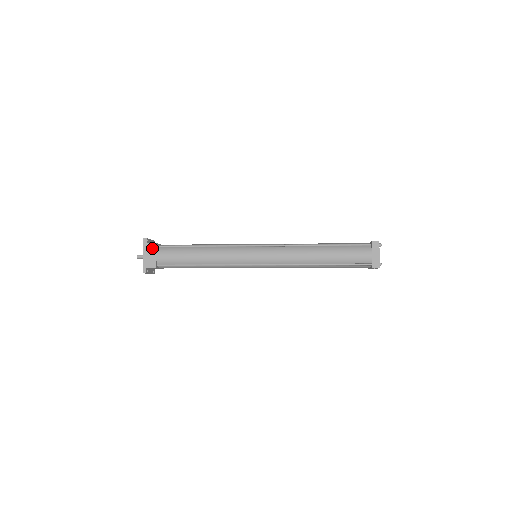
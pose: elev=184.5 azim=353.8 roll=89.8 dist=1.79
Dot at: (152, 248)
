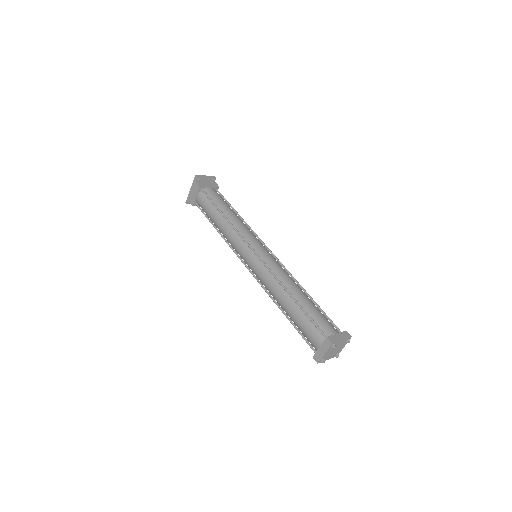
Dot at: (196, 188)
